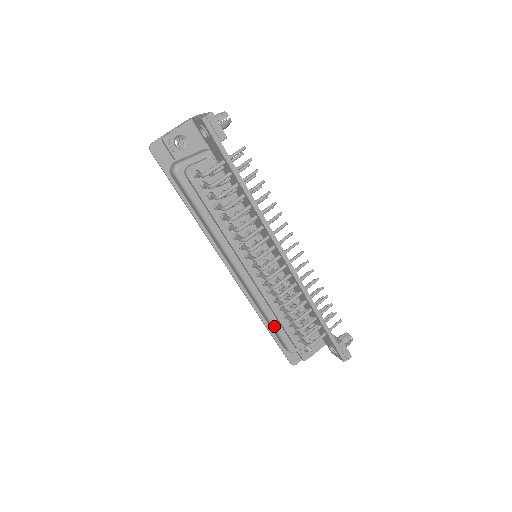
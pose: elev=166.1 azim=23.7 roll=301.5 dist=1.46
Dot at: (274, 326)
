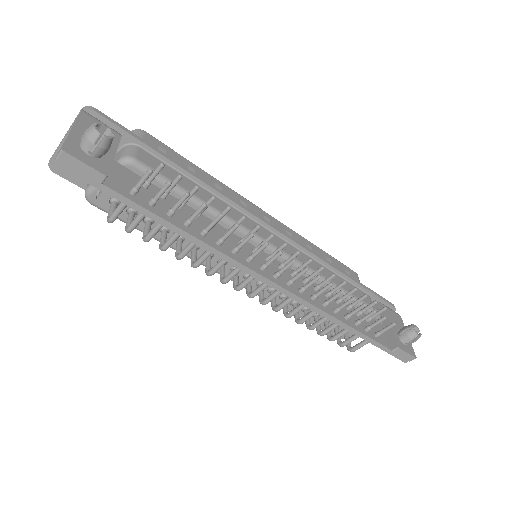
Dot at: occluded
